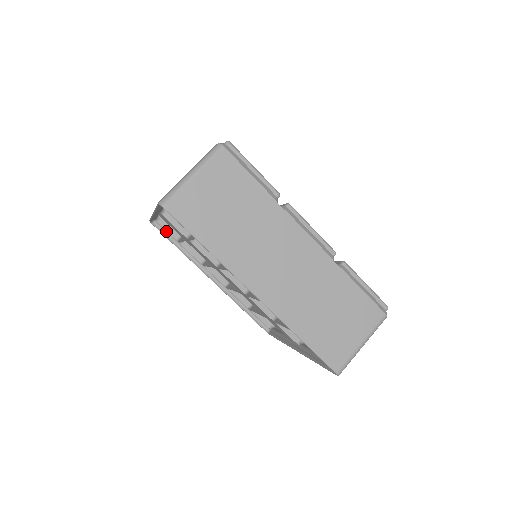
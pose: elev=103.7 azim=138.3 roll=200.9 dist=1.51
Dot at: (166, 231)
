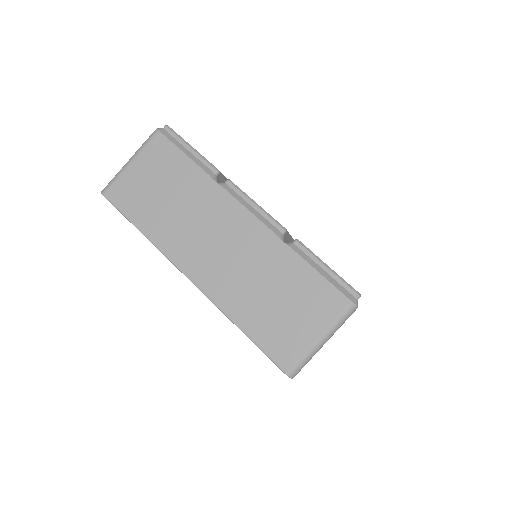
Dot at: occluded
